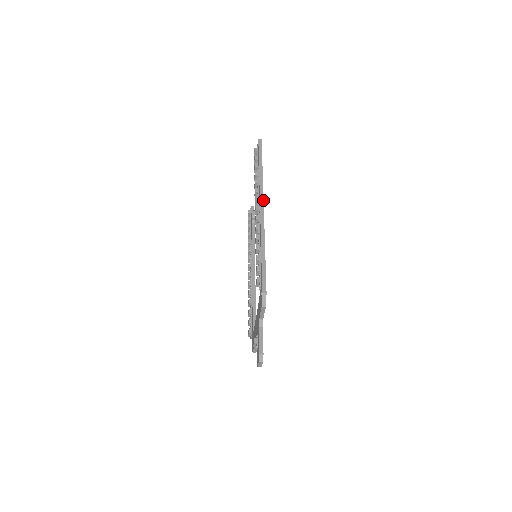
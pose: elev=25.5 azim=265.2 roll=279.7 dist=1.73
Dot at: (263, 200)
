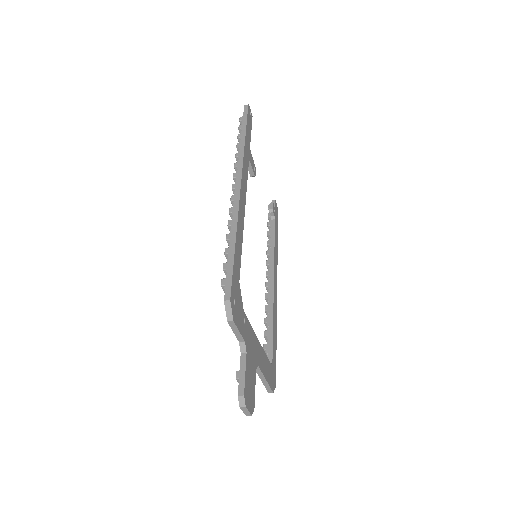
Dot at: (241, 175)
